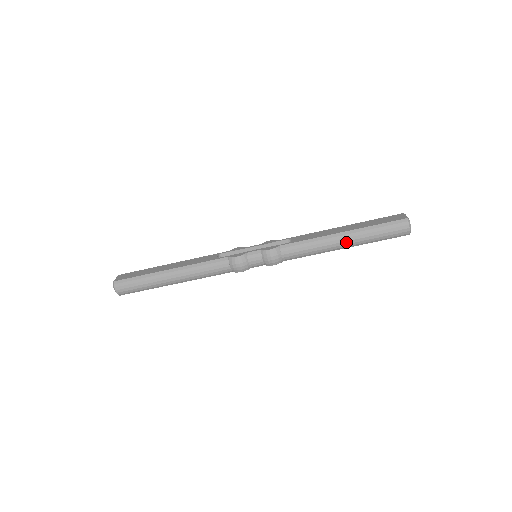
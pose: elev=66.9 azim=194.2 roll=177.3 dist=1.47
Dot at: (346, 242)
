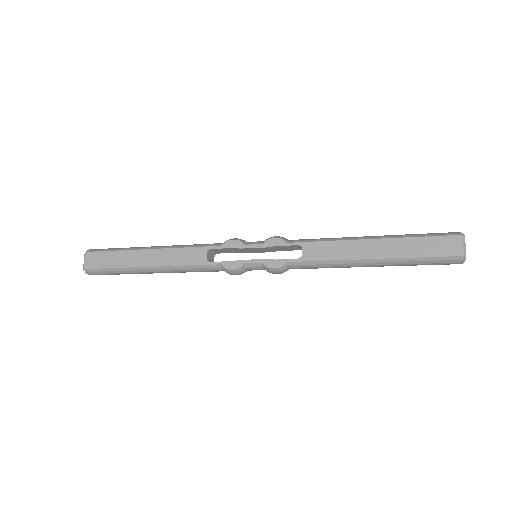
Dot at: (374, 266)
